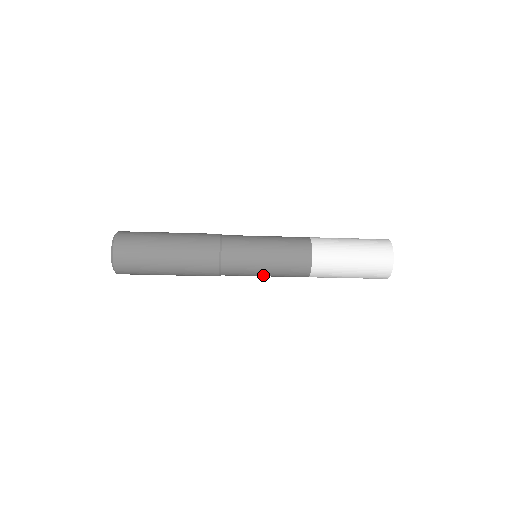
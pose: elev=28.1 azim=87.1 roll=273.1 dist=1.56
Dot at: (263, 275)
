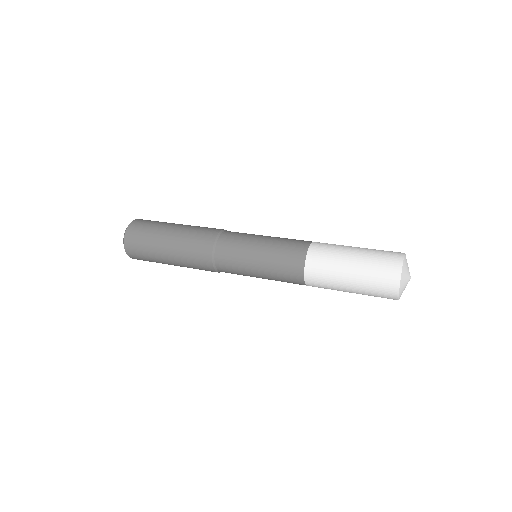
Dot at: occluded
